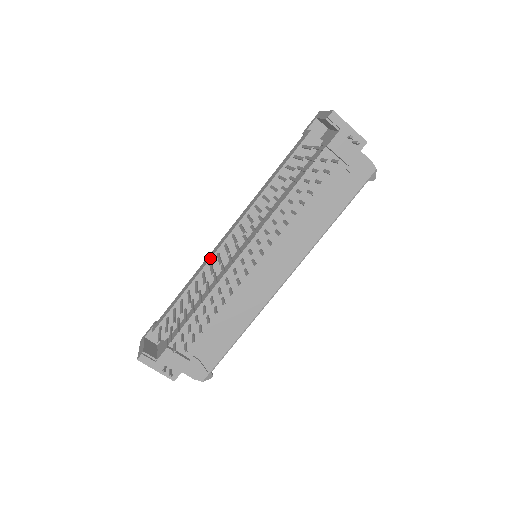
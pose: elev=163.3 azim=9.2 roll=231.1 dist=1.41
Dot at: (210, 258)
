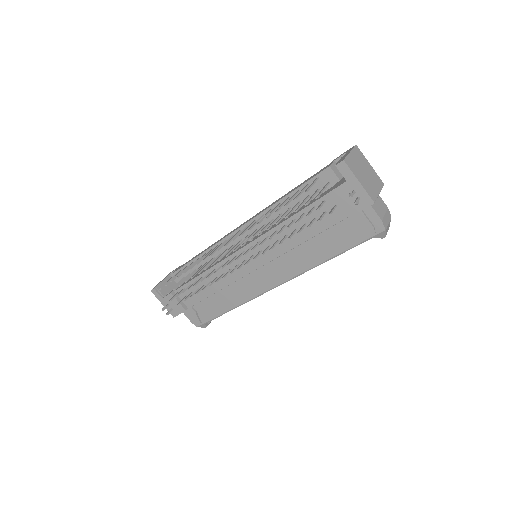
Dot at: (219, 241)
